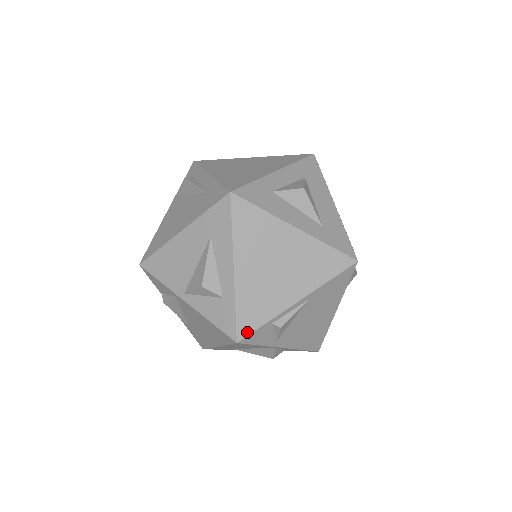
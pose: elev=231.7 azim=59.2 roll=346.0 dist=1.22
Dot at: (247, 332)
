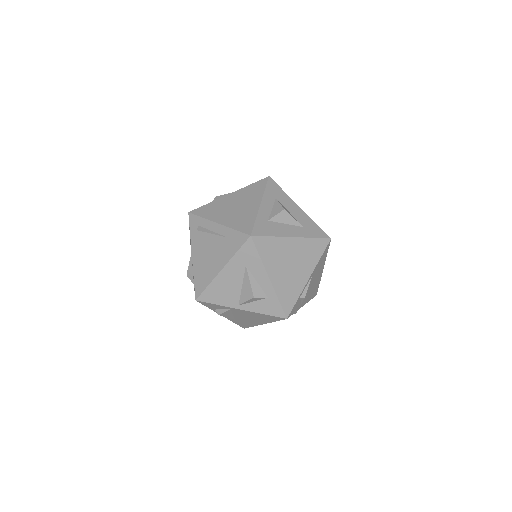
Dot at: (290, 310)
